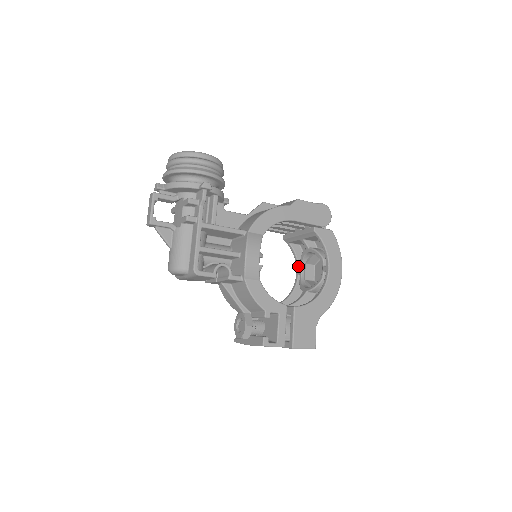
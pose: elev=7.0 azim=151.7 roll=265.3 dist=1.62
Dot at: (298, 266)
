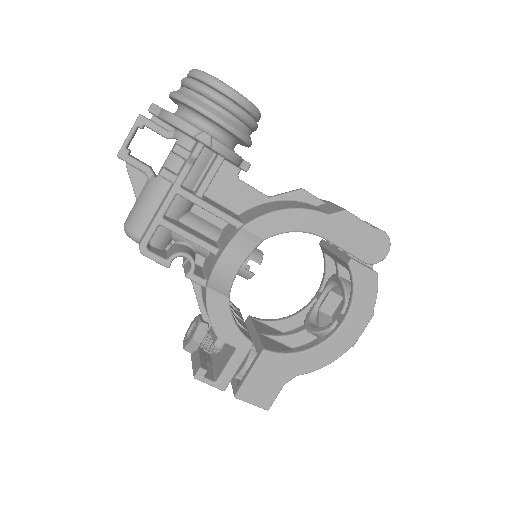
Dot at: (322, 287)
